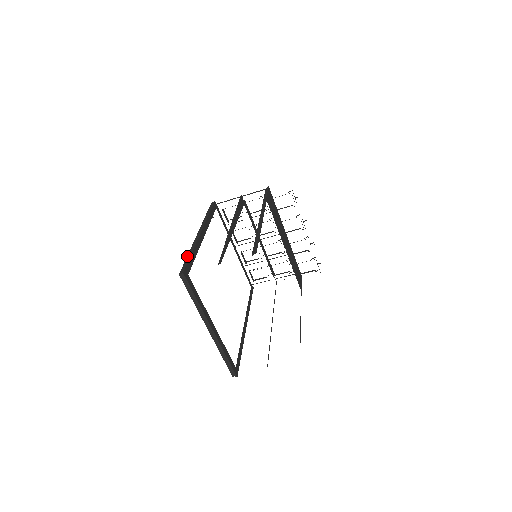
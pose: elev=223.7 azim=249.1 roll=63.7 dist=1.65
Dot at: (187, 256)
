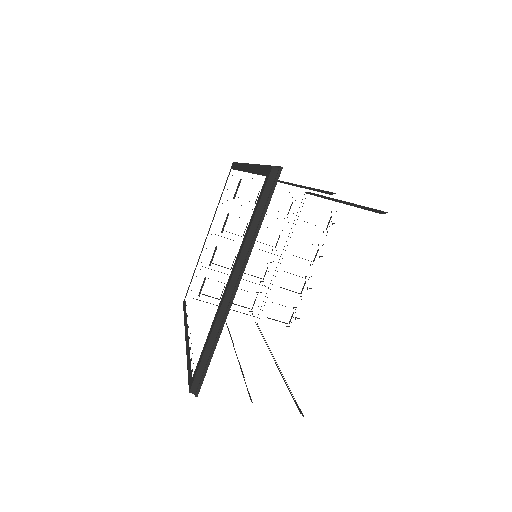
Dot at: occluded
